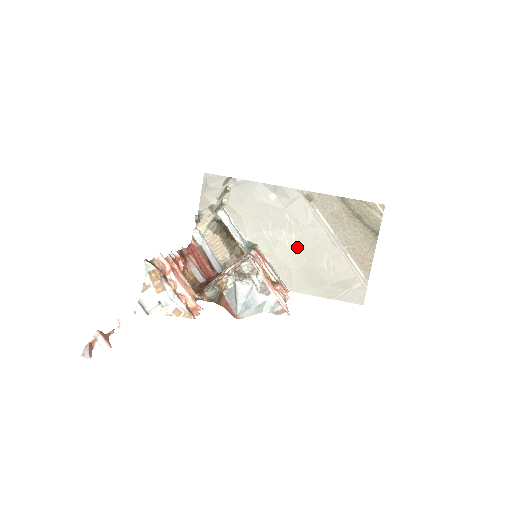
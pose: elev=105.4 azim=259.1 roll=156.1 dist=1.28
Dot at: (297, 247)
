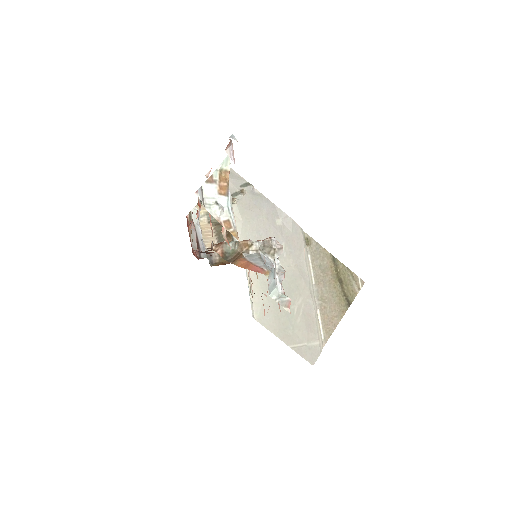
Dot at: occluded
